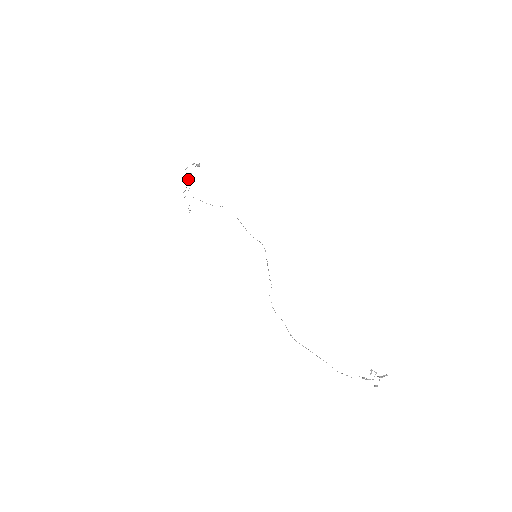
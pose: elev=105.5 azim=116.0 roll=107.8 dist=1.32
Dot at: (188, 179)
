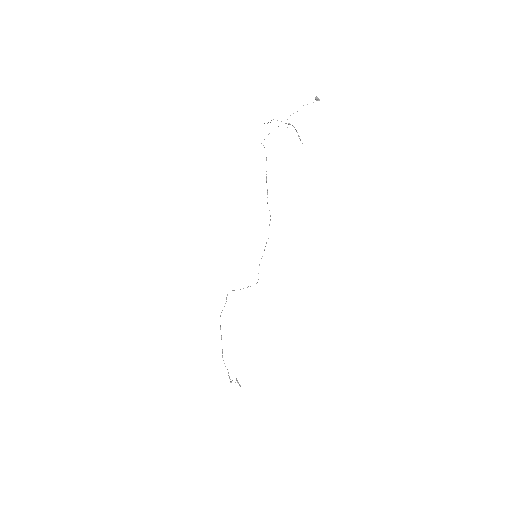
Dot at: occluded
